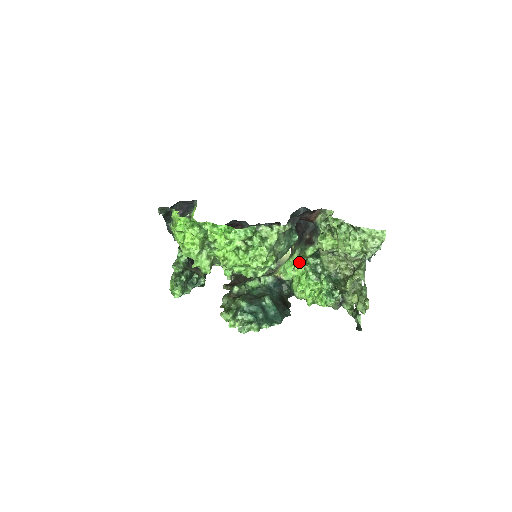
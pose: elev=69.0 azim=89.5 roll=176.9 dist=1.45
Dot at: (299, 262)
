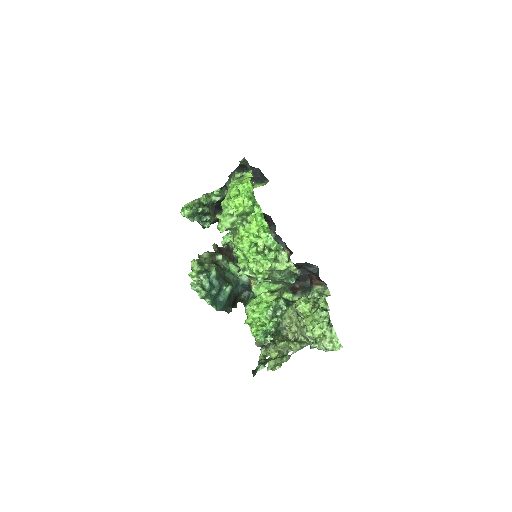
Dot at: (274, 293)
